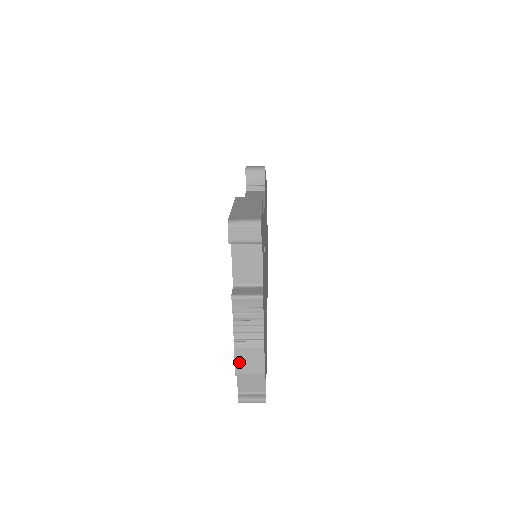
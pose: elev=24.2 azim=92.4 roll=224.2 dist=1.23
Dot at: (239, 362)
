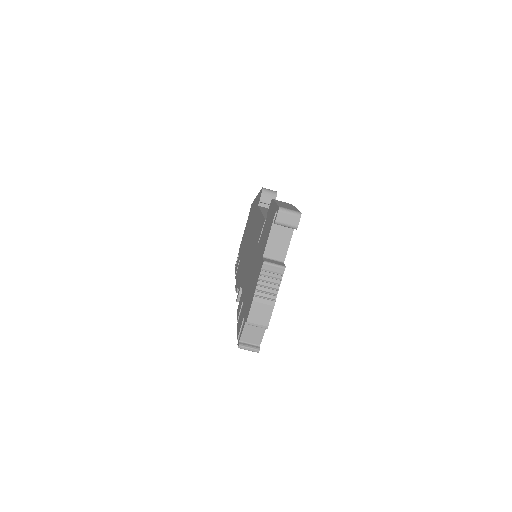
Dot at: (252, 313)
